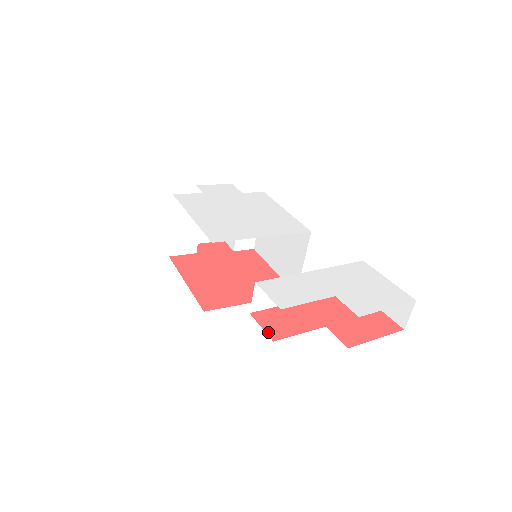
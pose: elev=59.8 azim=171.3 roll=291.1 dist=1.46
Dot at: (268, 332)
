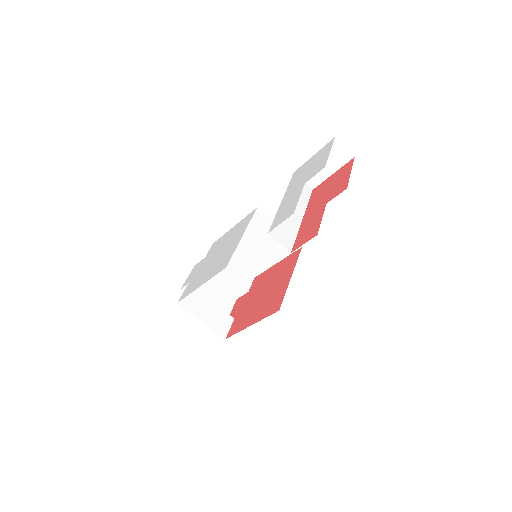
Dot at: (309, 239)
